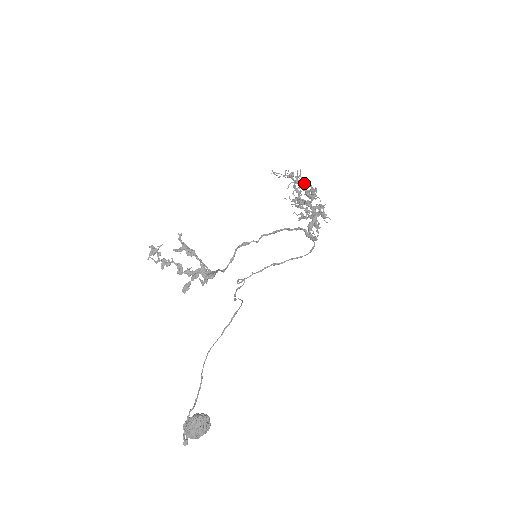
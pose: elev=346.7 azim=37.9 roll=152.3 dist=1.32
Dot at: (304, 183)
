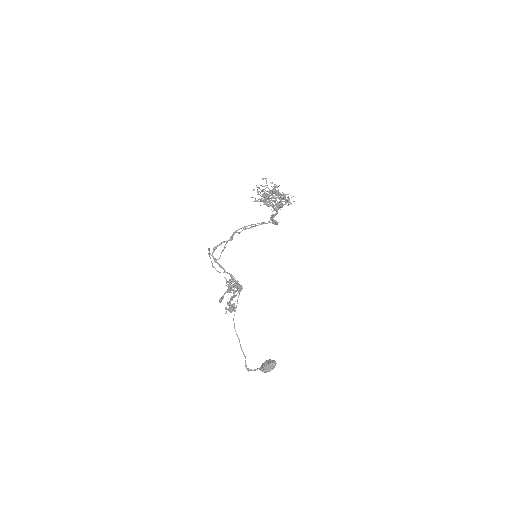
Dot at: occluded
